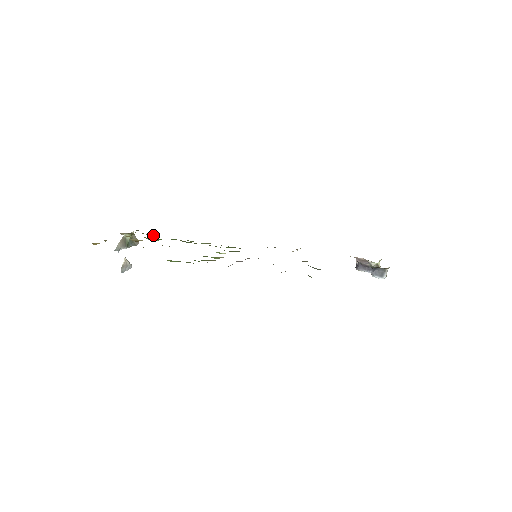
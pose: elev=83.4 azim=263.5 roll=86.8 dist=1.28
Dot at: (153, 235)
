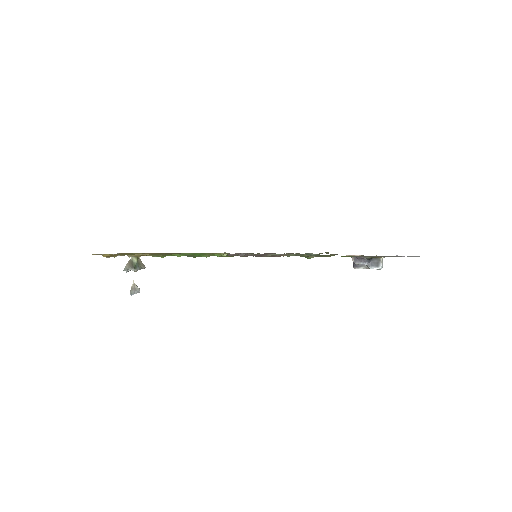
Dot at: occluded
